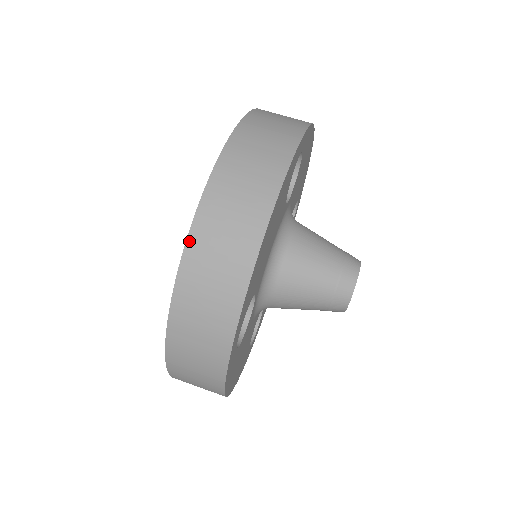
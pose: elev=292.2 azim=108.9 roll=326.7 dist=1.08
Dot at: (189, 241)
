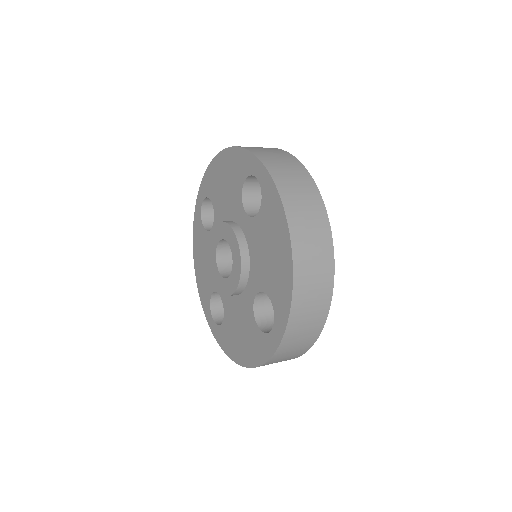
Dot at: (232, 147)
